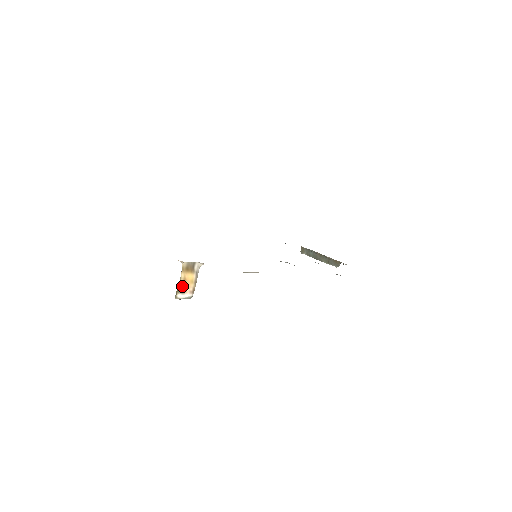
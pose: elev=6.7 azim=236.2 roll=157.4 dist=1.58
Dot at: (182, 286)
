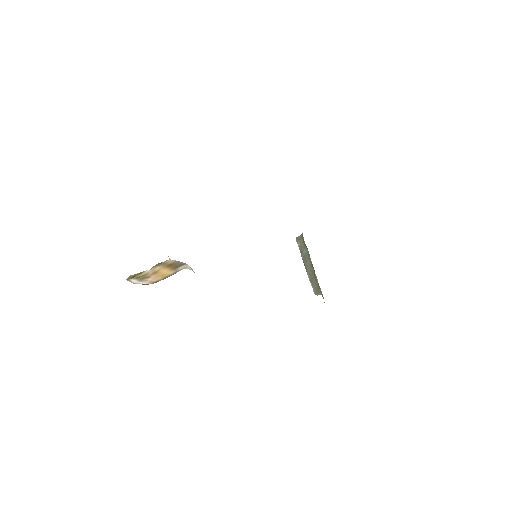
Dot at: (146, 275)
